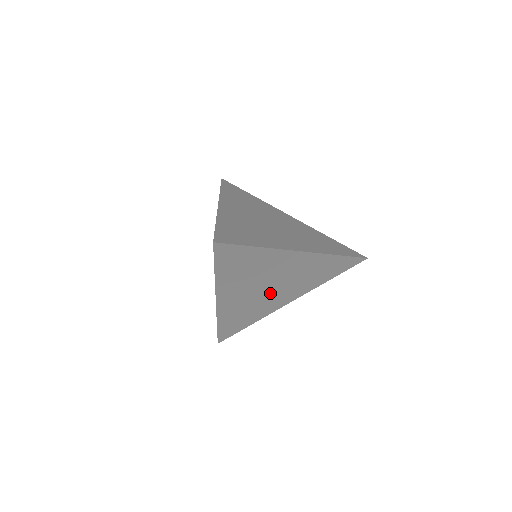
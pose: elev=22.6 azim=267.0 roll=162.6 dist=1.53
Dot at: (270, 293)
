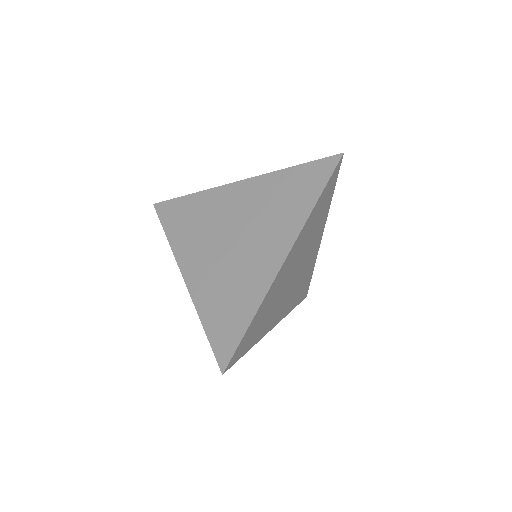
Dot at: (242, 249)
